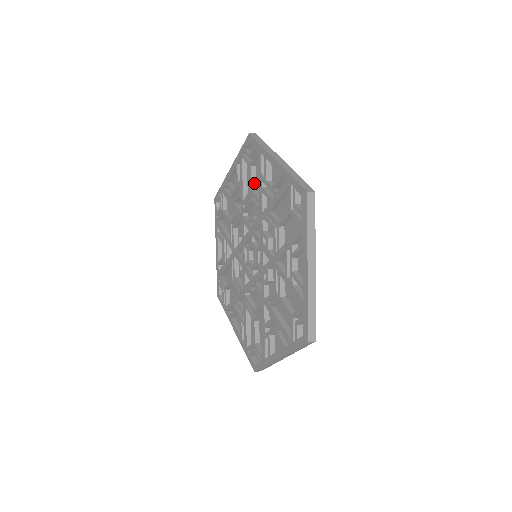
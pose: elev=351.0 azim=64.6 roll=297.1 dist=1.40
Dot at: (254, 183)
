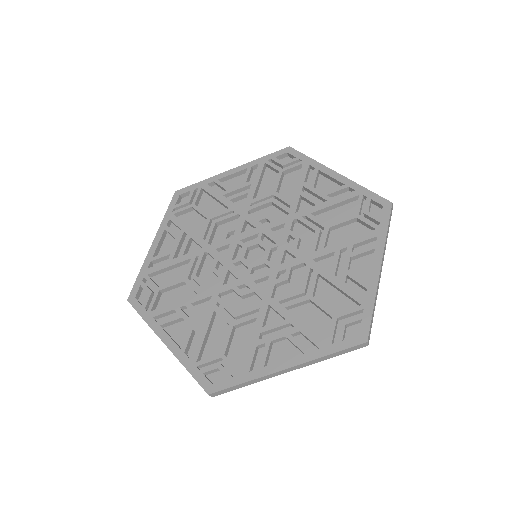
Dot at: (206, 215)
